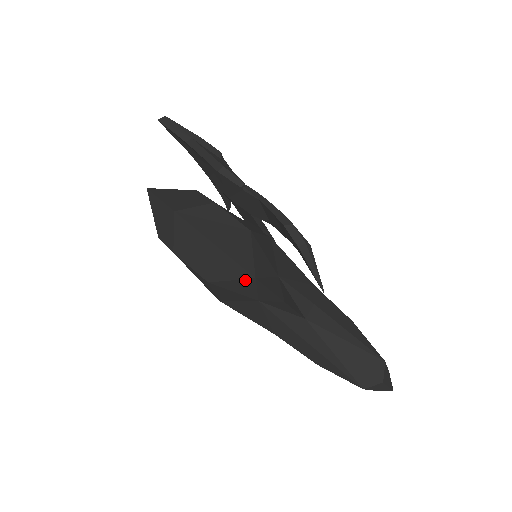
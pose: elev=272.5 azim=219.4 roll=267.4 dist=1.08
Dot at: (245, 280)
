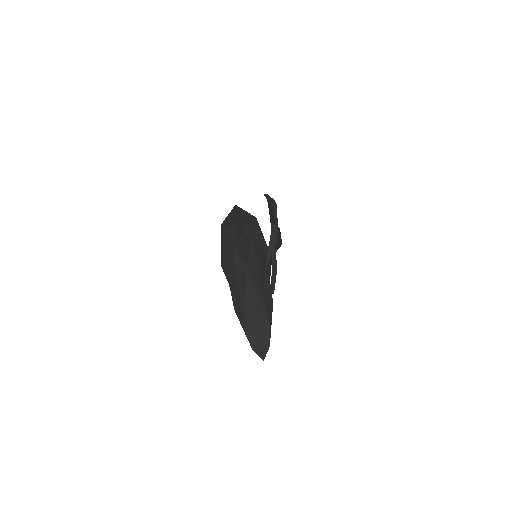
Dot at: (234, 226)
